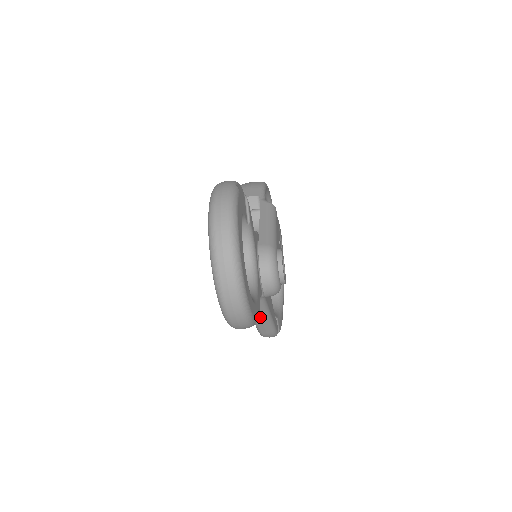
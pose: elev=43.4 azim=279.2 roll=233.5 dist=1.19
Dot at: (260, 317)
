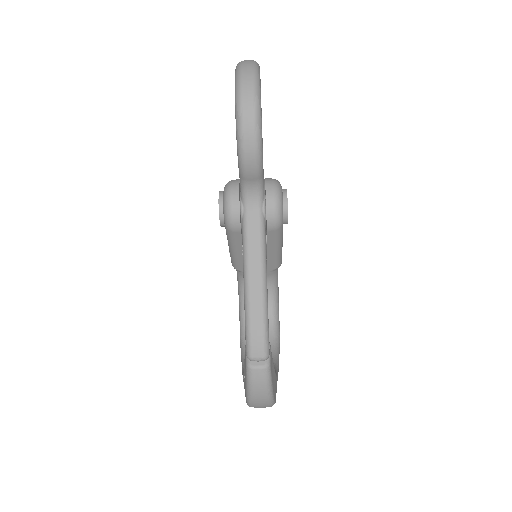
Dot at: (255, 262)
